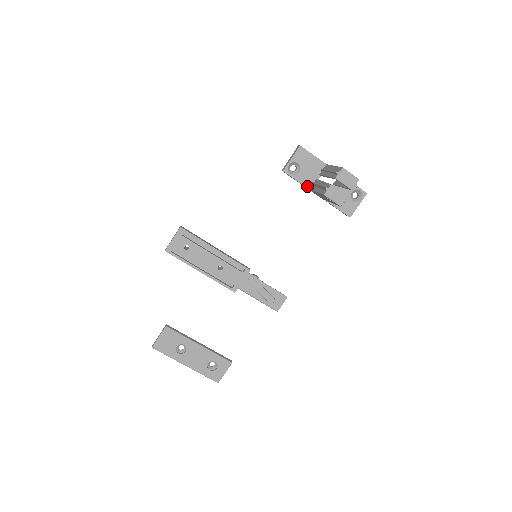
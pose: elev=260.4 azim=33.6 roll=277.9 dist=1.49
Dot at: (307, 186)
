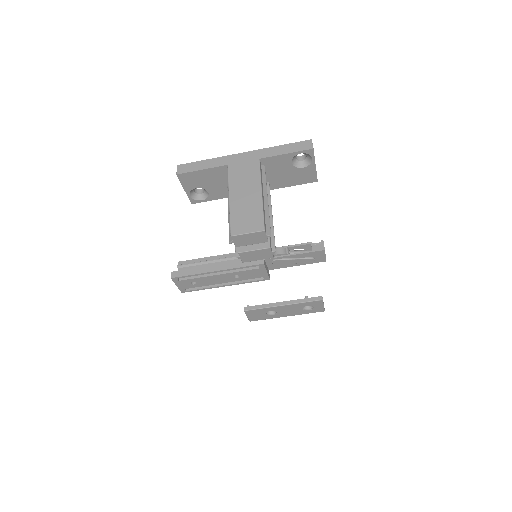
Dot at: occluded
